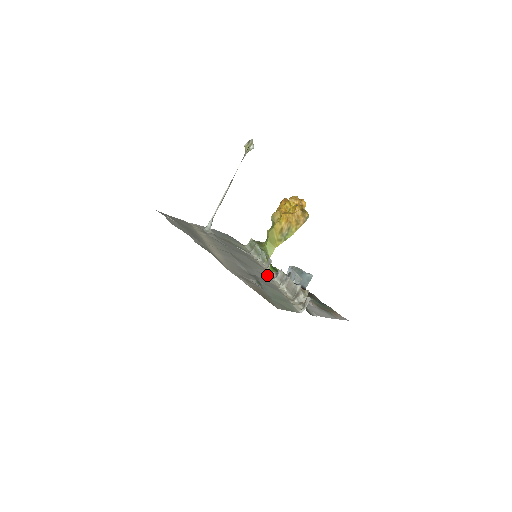
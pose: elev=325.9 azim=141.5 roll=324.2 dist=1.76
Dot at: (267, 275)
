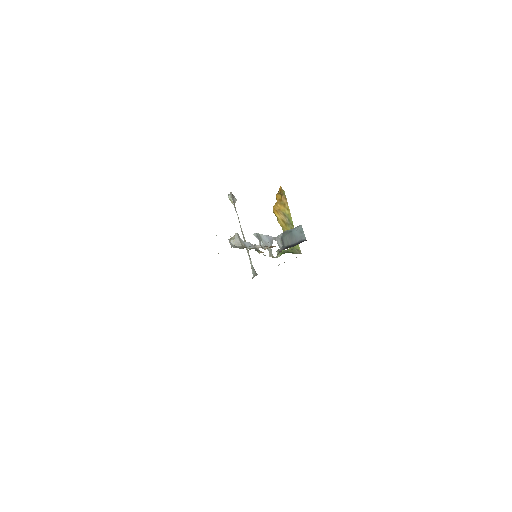
Dot at: occluded
